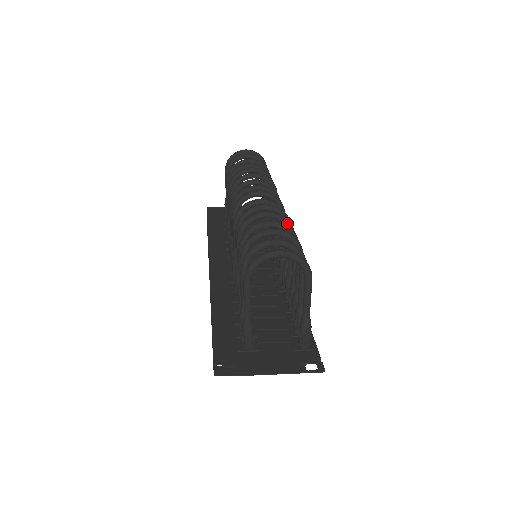
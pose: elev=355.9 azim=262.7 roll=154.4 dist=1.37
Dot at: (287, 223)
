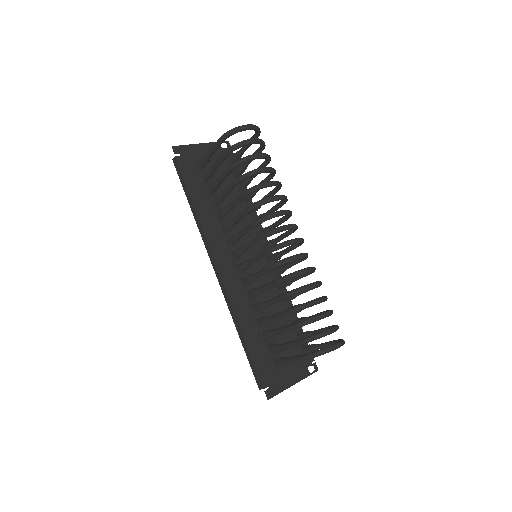
Dot at: occluded
